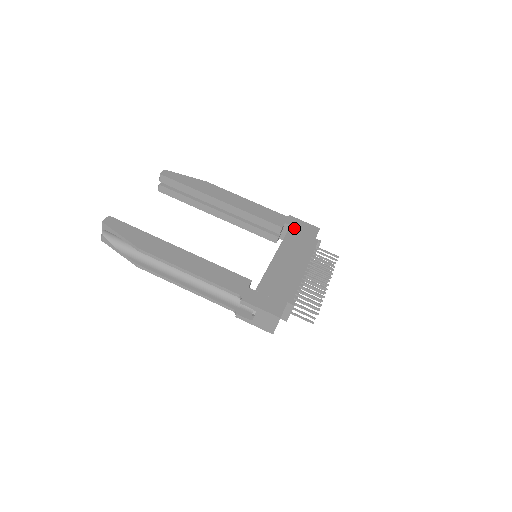
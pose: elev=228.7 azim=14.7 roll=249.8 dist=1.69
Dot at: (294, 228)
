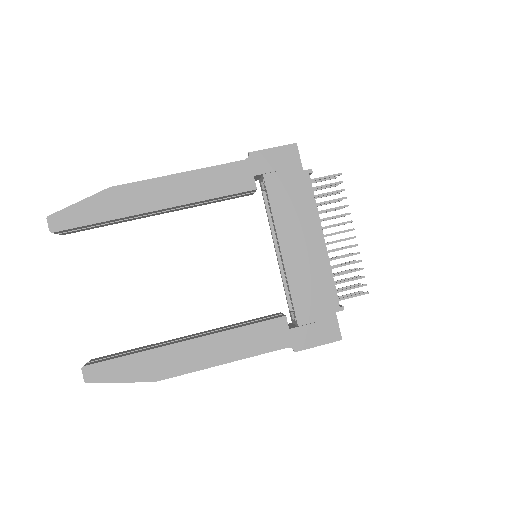
Dot at: (269, 176)
